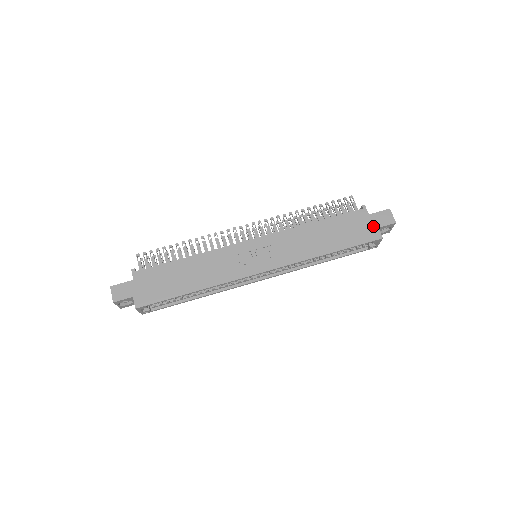
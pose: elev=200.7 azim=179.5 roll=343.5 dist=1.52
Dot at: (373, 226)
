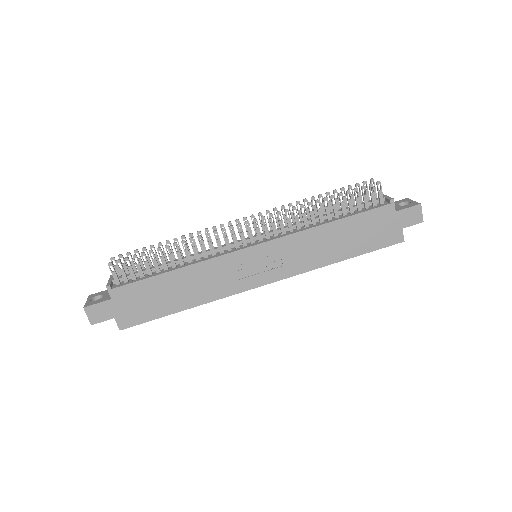
Dot at: (397, 227)
